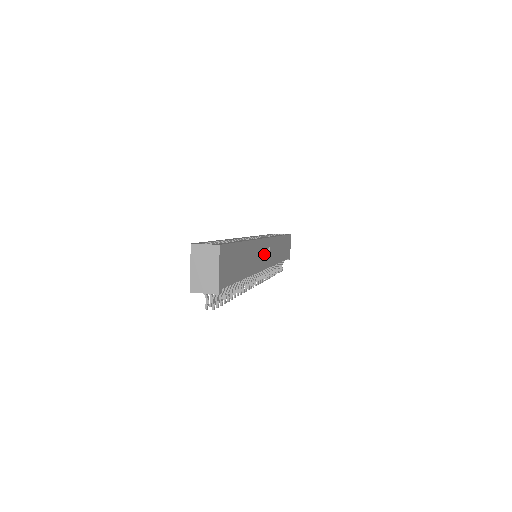
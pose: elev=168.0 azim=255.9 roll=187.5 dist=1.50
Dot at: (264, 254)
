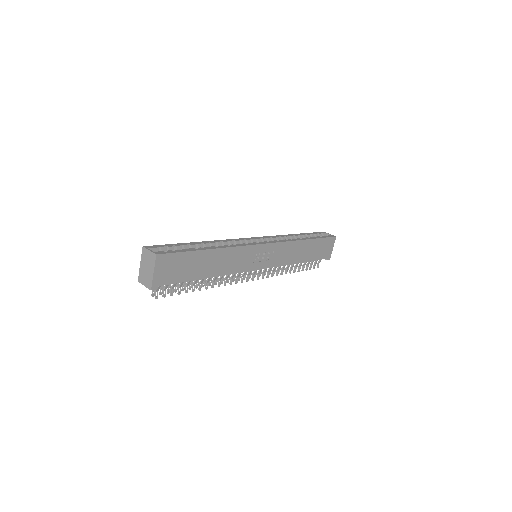
Dot at: (258, 257)
